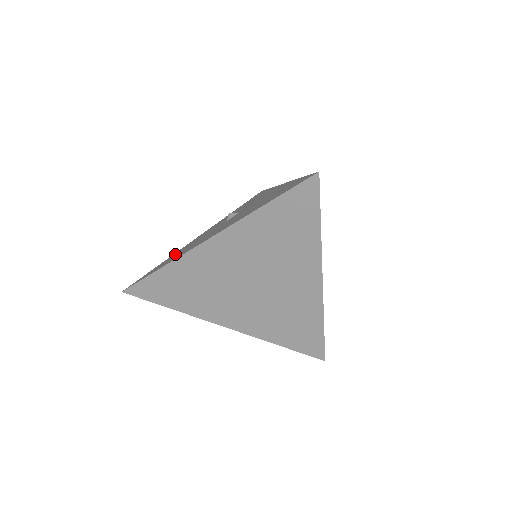
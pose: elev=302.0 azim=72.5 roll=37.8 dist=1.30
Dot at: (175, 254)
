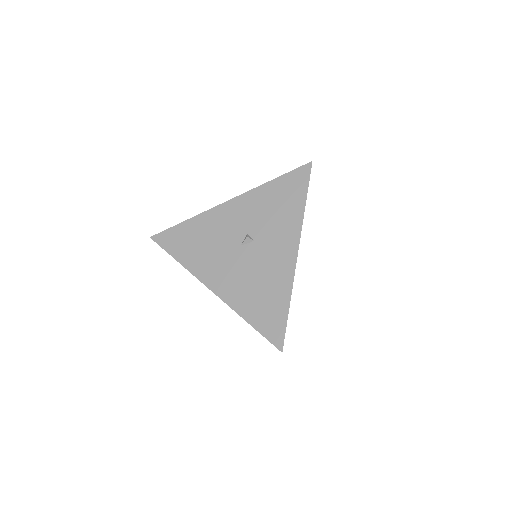
Dot at: (196, 229)
